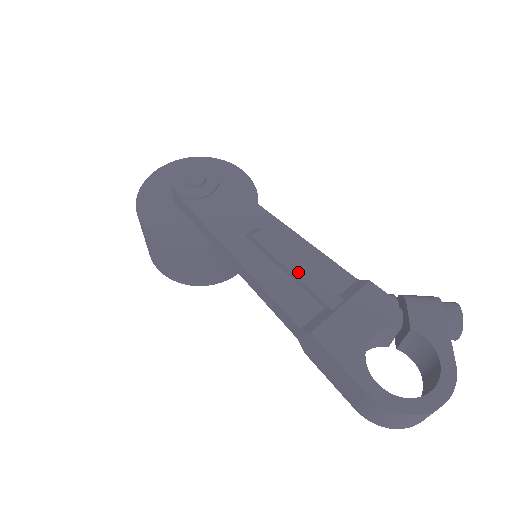
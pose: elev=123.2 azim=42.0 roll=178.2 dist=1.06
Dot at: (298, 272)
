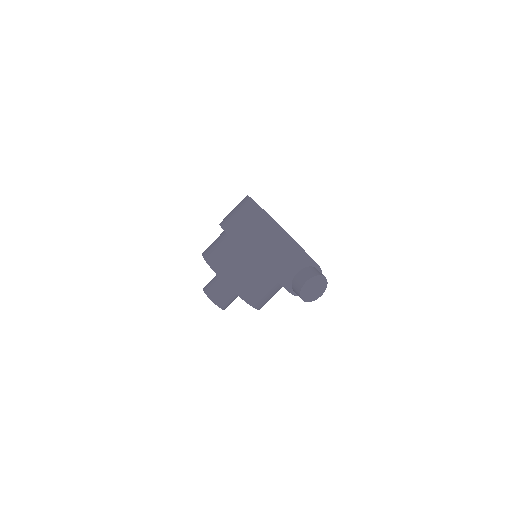
Dot at: occluded
